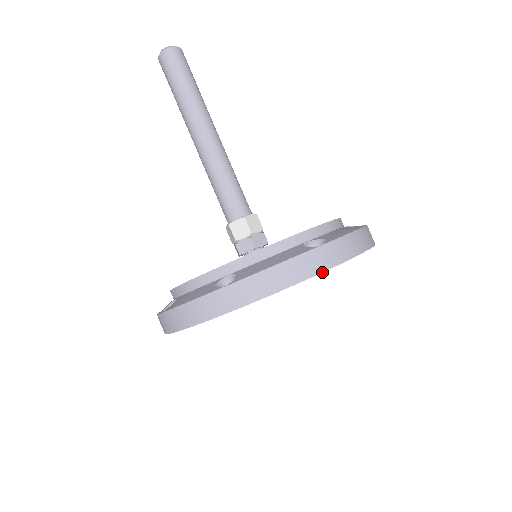
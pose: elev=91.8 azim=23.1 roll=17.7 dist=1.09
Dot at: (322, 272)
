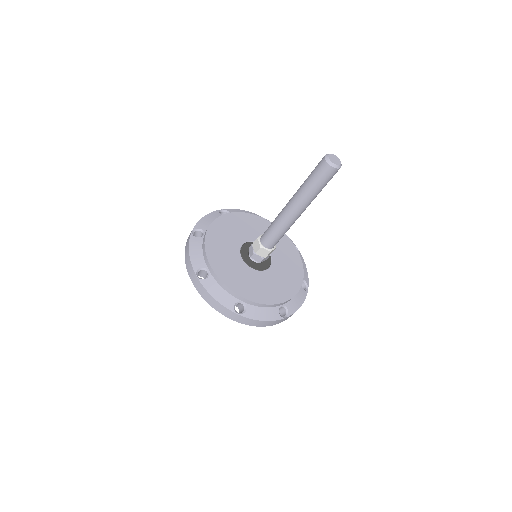
Dot at: occluded
